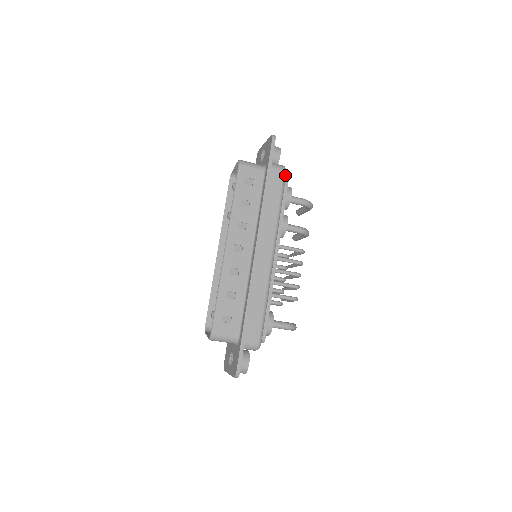
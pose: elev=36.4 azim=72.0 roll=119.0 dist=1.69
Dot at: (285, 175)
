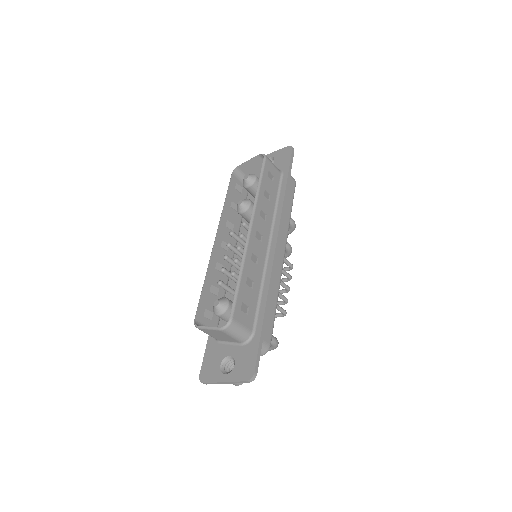
Dot at: (295, 186)
